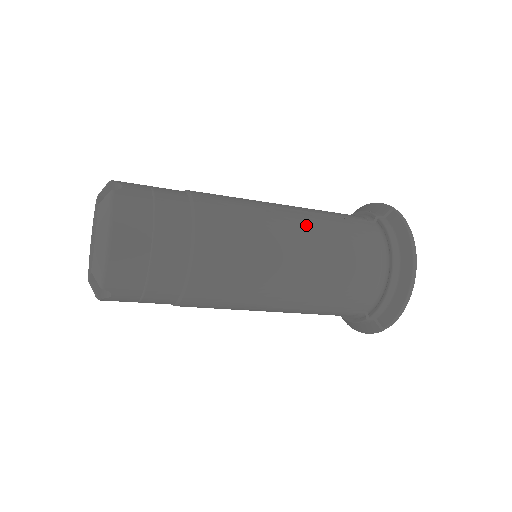
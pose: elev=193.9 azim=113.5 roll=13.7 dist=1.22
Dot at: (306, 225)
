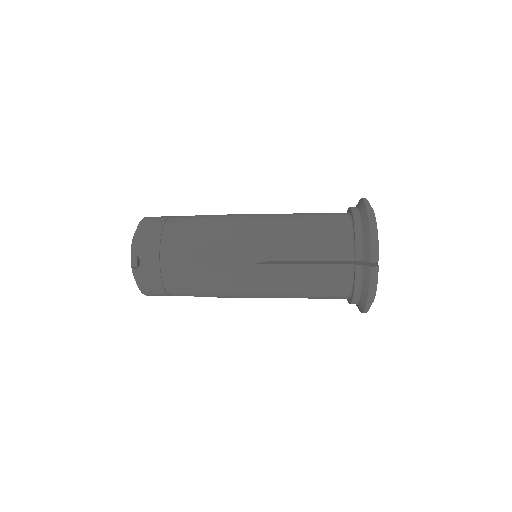
Dot at: (277, 280)
